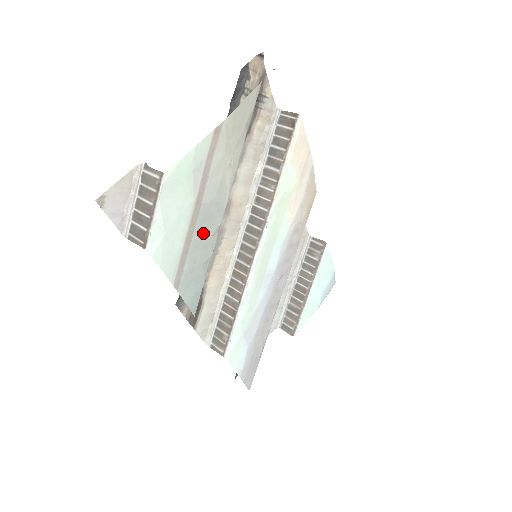
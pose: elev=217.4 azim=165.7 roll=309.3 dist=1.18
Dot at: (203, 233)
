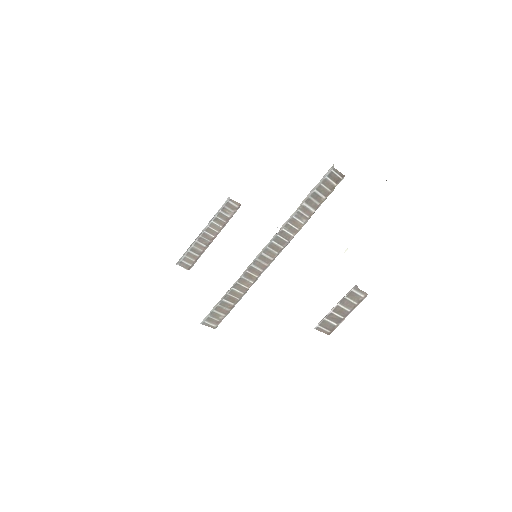
Dot at: occluded
